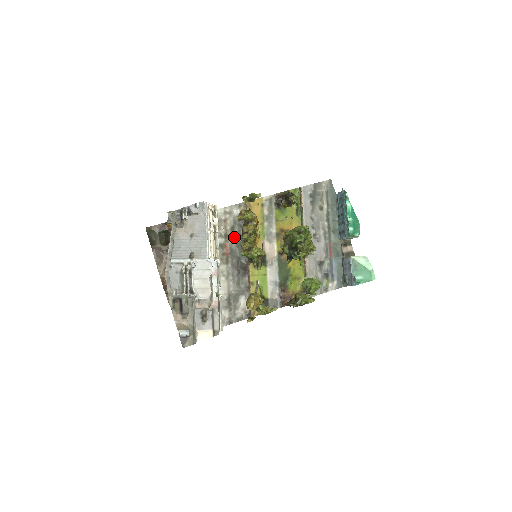
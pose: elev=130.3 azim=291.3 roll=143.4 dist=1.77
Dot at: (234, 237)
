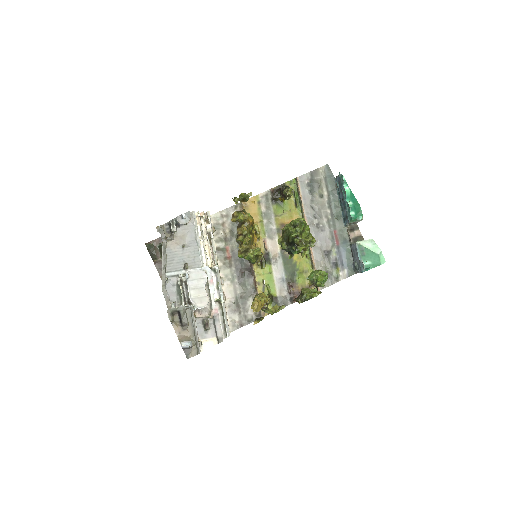
Dot at: (234, 239)
